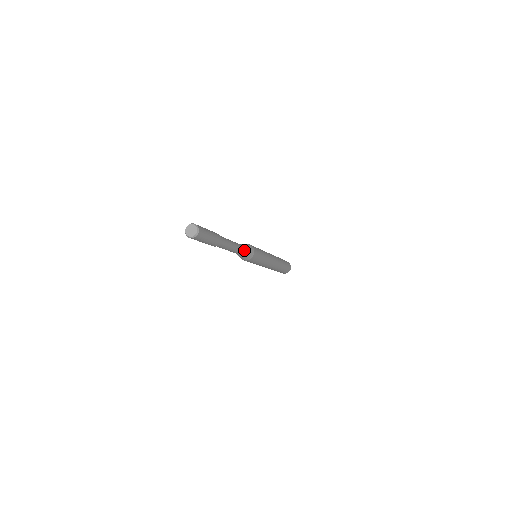
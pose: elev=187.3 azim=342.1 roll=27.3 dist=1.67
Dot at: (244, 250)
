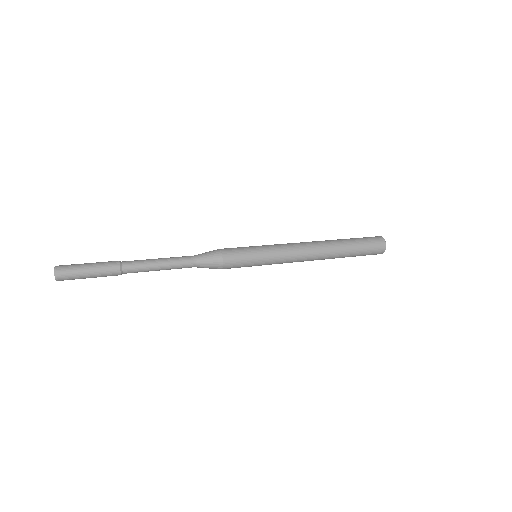
Dot at: (197, 258)
